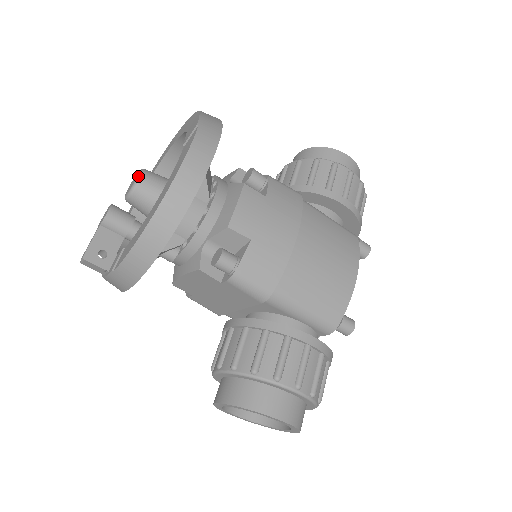
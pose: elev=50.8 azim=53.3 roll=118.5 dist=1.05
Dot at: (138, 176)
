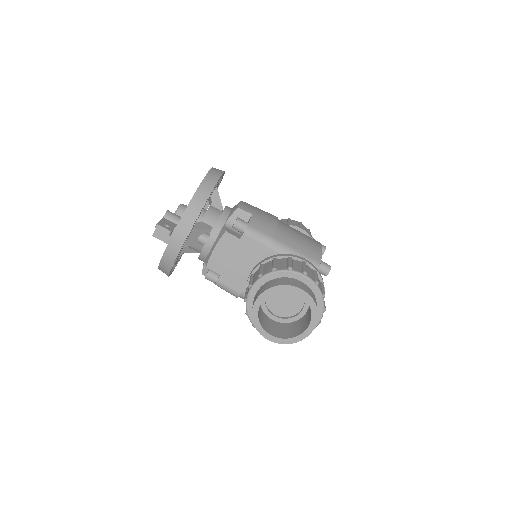
Dot at: (180, 204)
